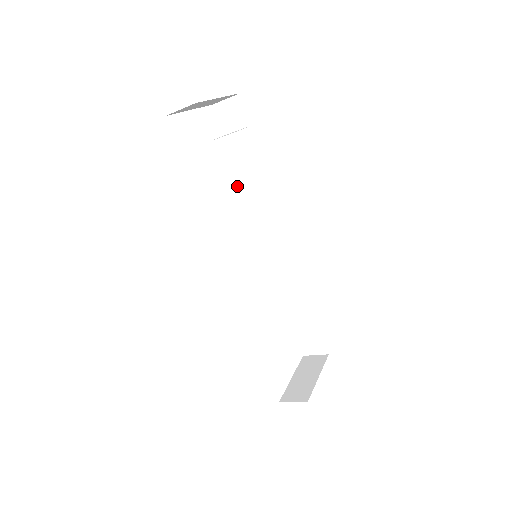
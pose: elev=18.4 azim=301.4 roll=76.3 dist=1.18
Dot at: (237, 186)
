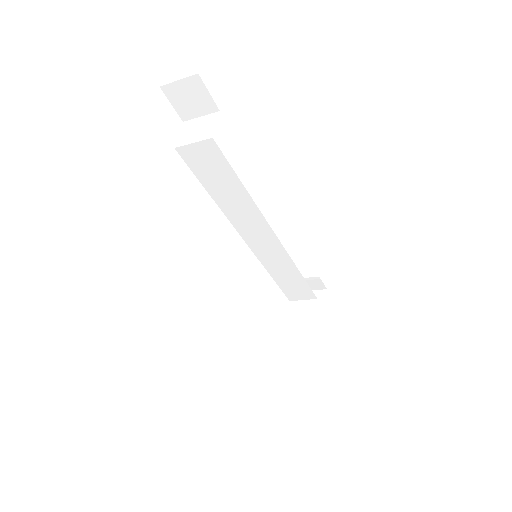
Dot at: (219, 189)
